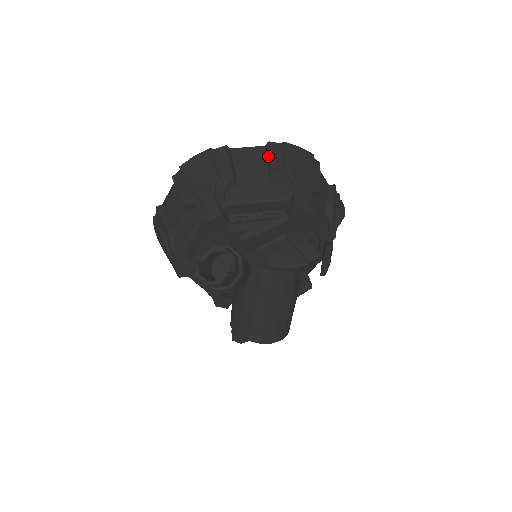
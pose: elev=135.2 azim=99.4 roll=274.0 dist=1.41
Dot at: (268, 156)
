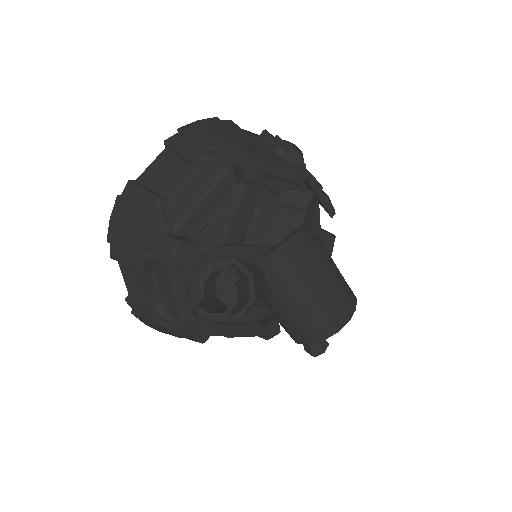
Dot at: (175, 153)
